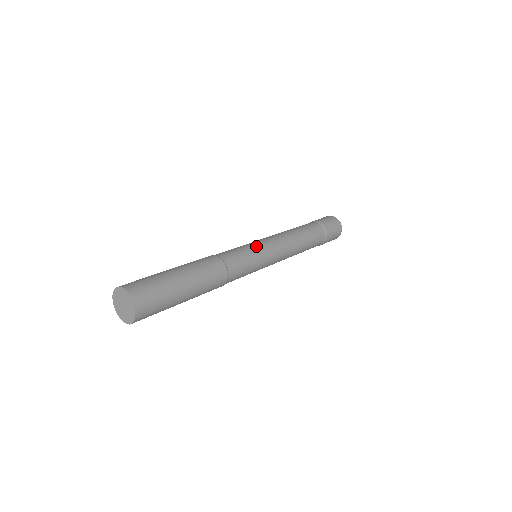
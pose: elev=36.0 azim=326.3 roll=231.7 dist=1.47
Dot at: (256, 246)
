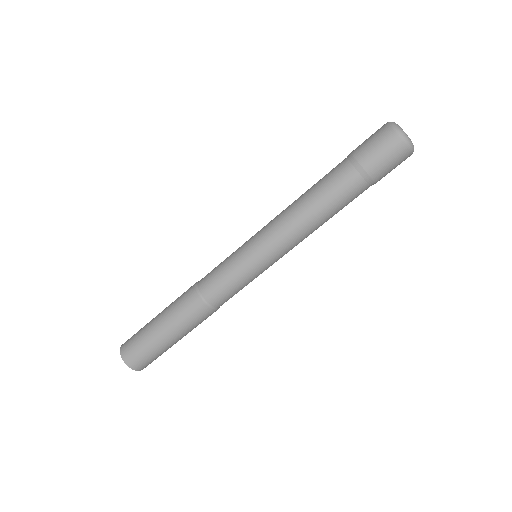
Dot at: (244, 262)
